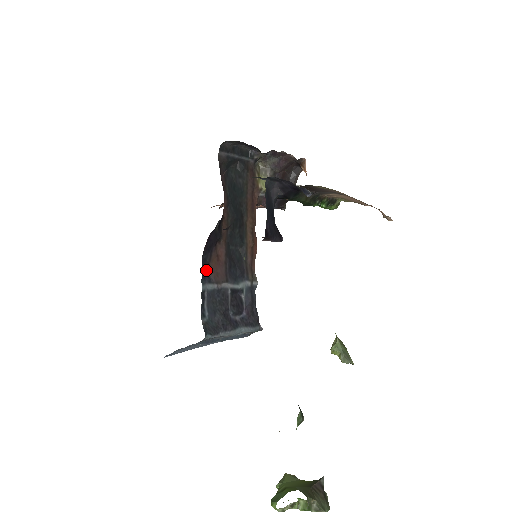
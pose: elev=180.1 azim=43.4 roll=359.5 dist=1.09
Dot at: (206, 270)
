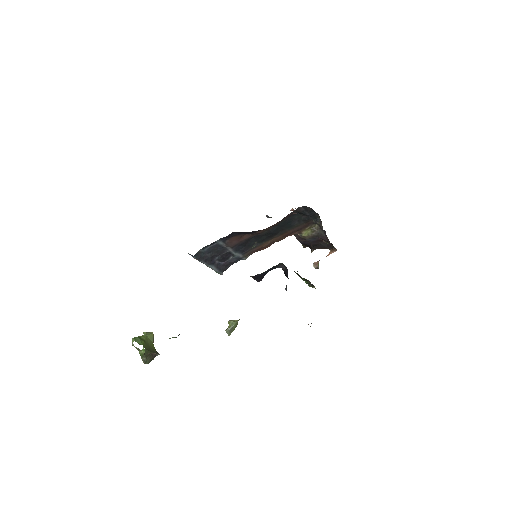
Dot at: (228, 237)
